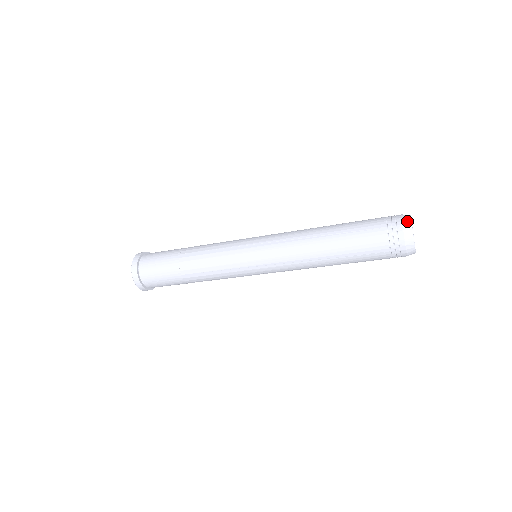
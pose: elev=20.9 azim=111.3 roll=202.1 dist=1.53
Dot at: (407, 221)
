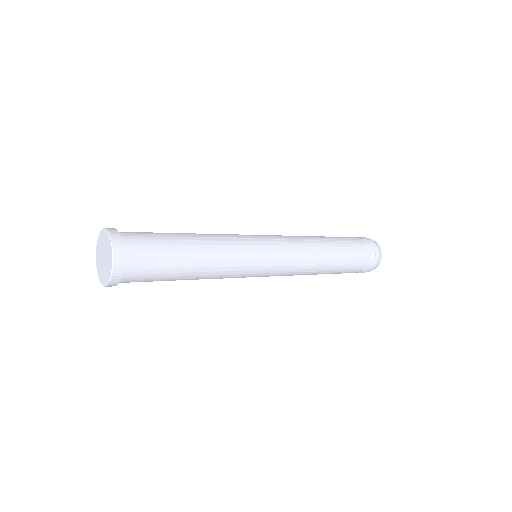
Dot at: (380, 259)
